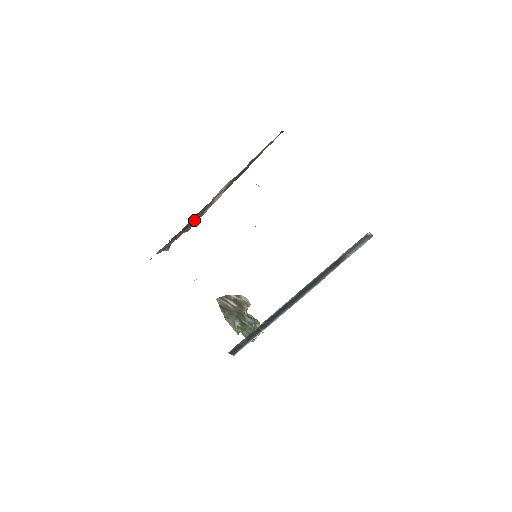
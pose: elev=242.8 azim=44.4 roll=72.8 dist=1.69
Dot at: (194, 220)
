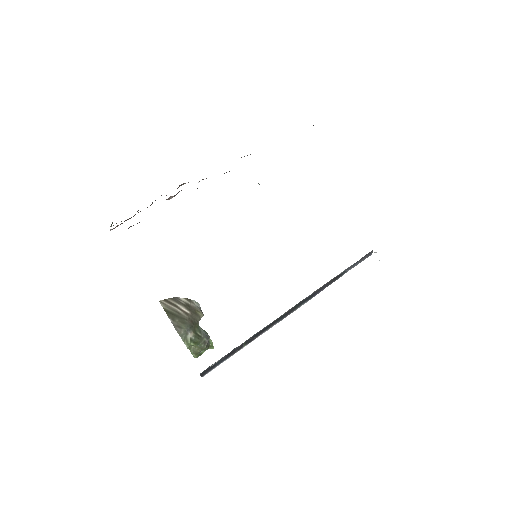
Dot at: (174, 195)
